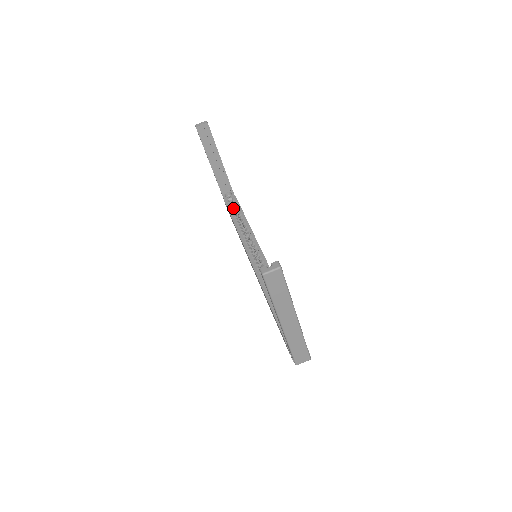
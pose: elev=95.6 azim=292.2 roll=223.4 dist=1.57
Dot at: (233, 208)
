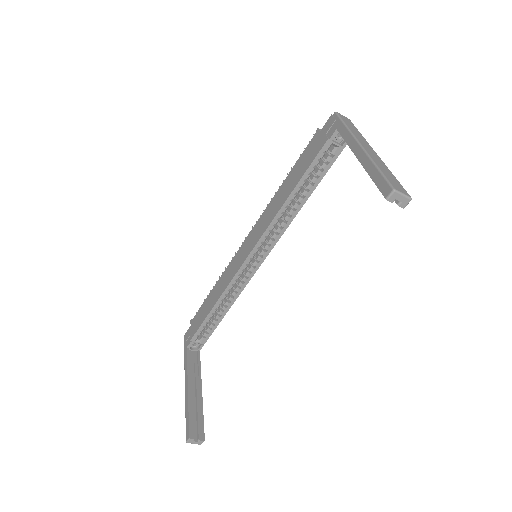
Dot at: (321, 158)
